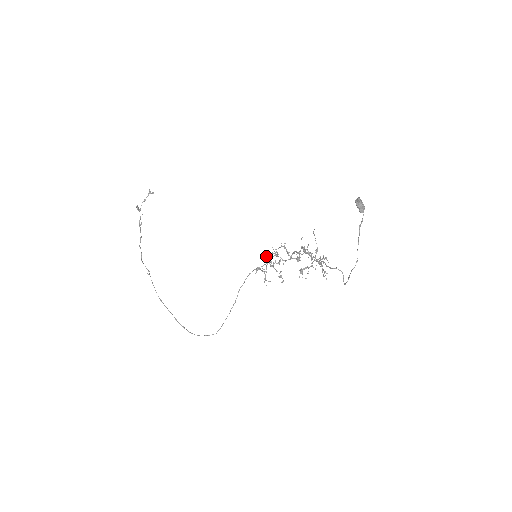
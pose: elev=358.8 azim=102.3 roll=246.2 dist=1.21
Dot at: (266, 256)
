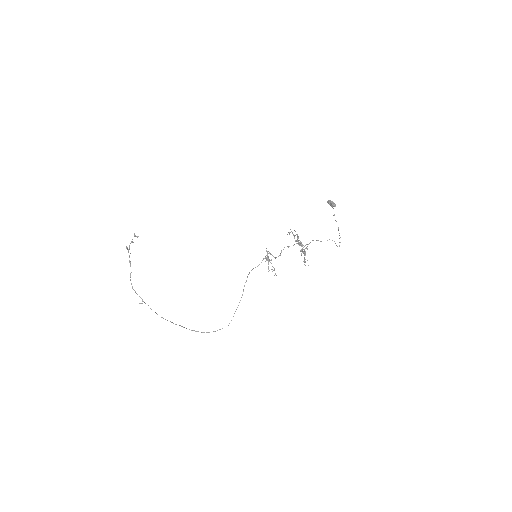
Dot at: occluded
